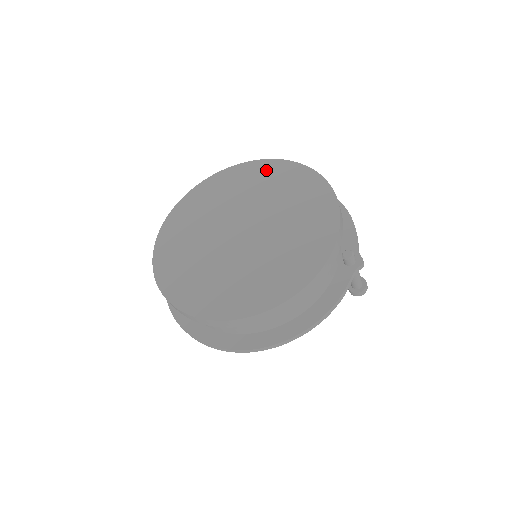
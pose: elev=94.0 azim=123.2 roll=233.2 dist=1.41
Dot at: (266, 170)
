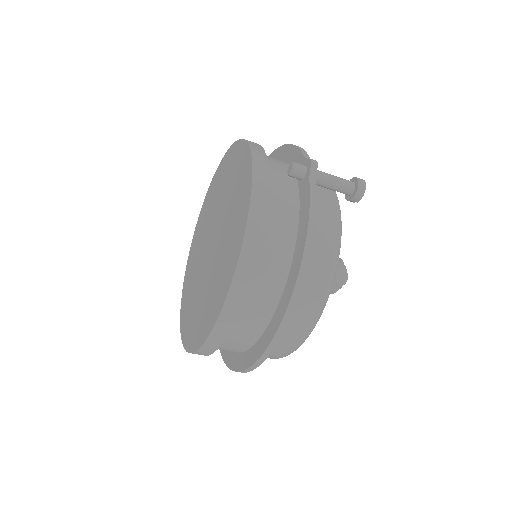
Dot at: (212, 187)
